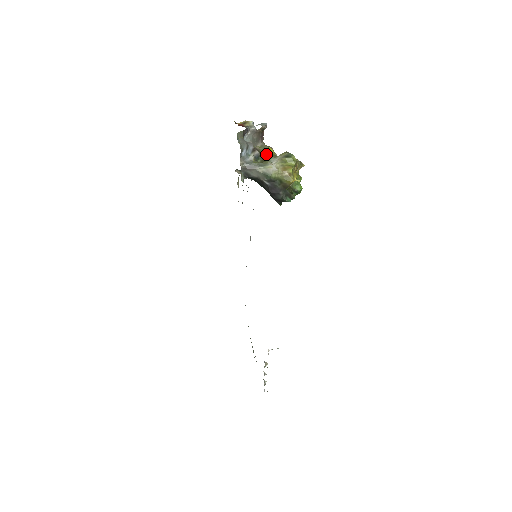
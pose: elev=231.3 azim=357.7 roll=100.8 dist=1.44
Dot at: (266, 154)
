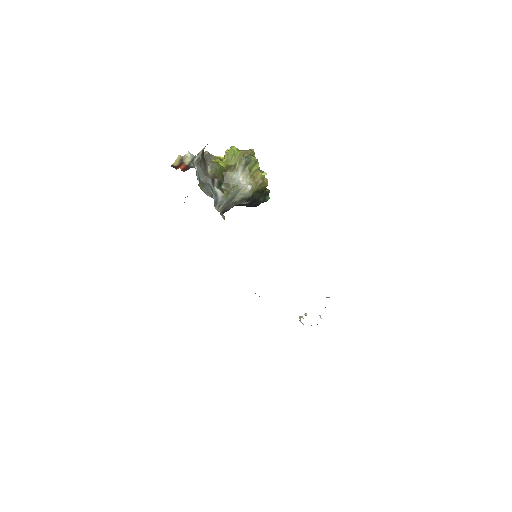
Dot at: (221, 173)
